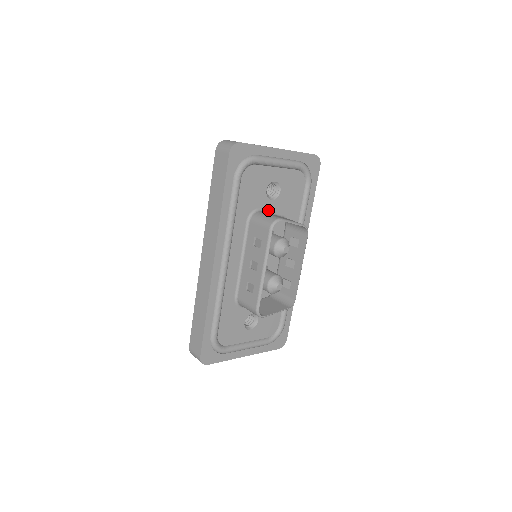
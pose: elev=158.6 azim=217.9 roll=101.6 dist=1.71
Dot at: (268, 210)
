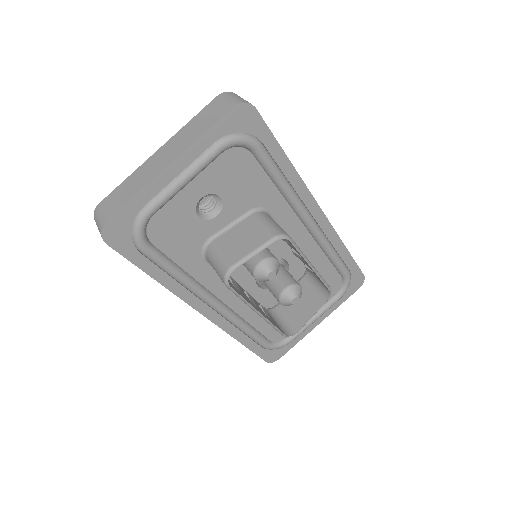
Dot at: (223, 227)
